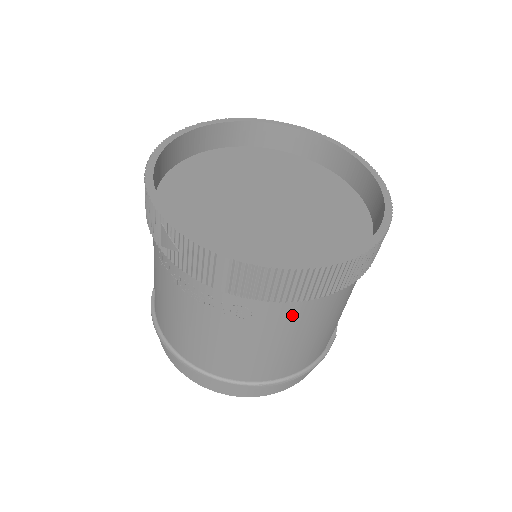
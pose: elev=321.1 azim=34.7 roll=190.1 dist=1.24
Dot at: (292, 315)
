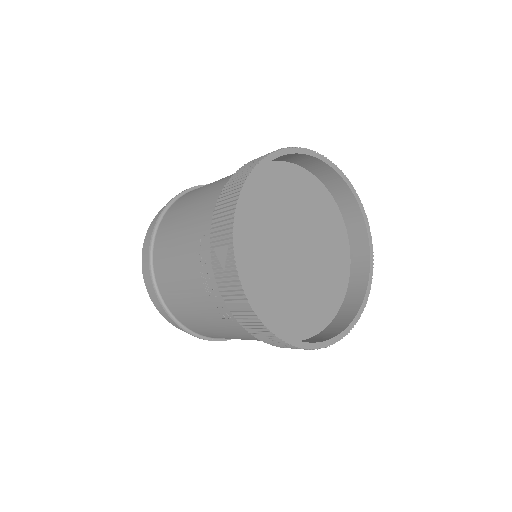
Dot at: (253, 337)
